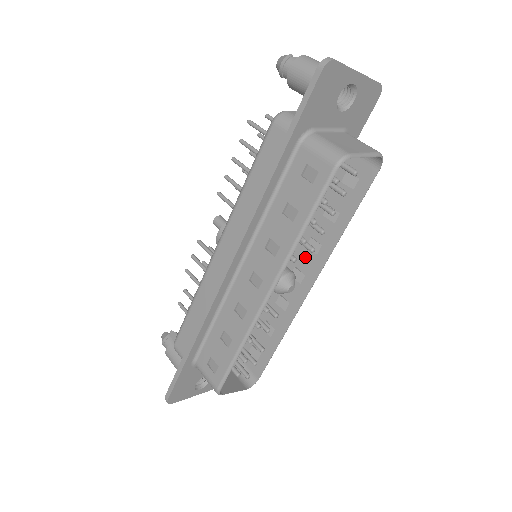
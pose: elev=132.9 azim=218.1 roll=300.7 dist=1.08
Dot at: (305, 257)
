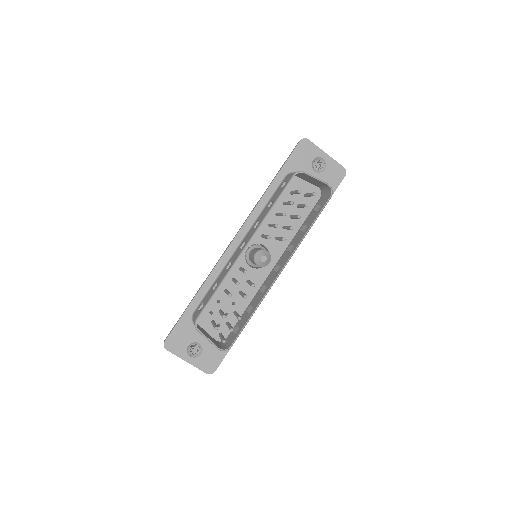
Dot at: (284, 257)
